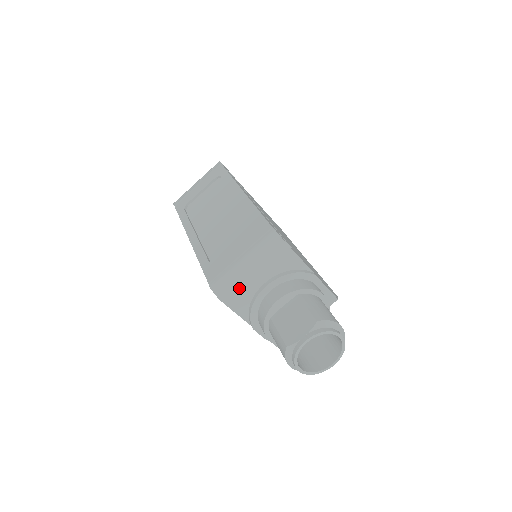
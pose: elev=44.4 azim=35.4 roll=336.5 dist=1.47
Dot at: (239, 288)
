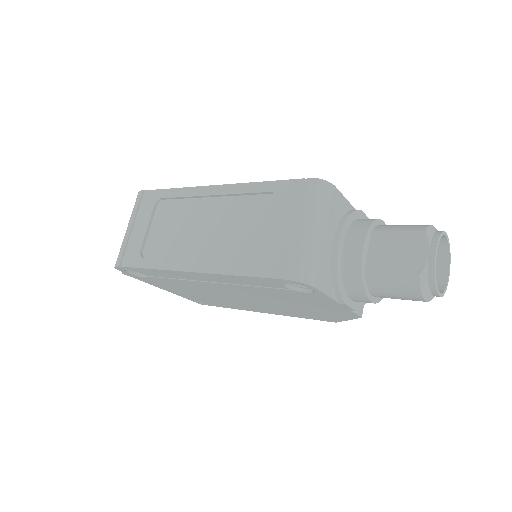
Dot at: (319, 260)
